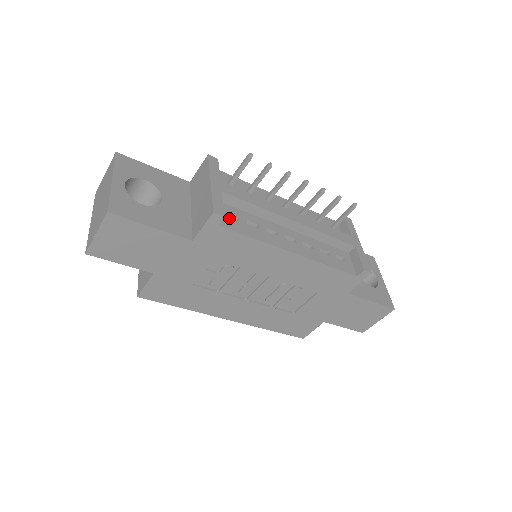
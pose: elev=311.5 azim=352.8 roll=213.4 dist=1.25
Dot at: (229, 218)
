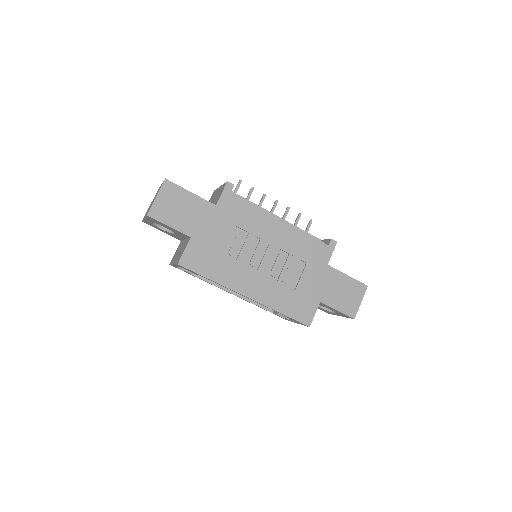
Dot at: occluded
